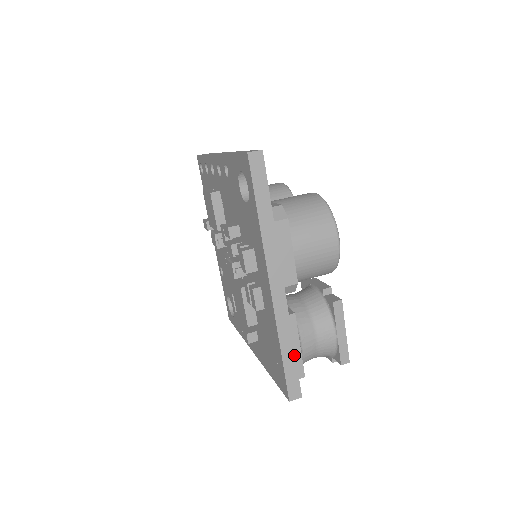
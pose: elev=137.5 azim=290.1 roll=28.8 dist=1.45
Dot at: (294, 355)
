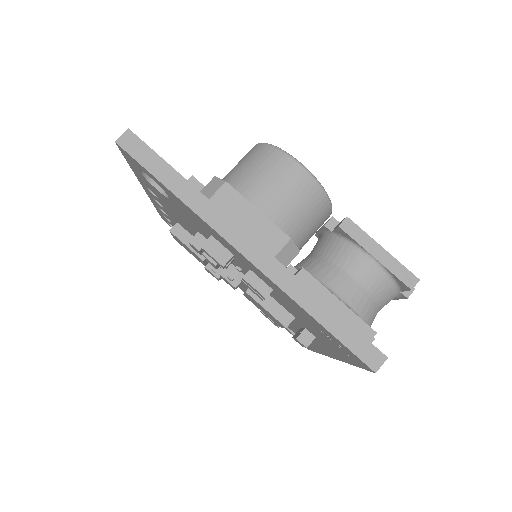
Dot at: (335, 313)
